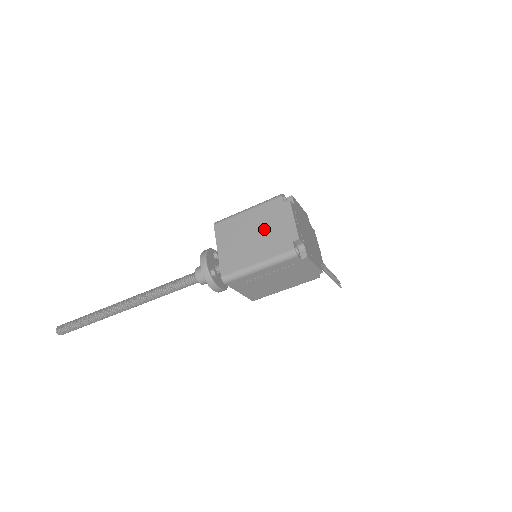
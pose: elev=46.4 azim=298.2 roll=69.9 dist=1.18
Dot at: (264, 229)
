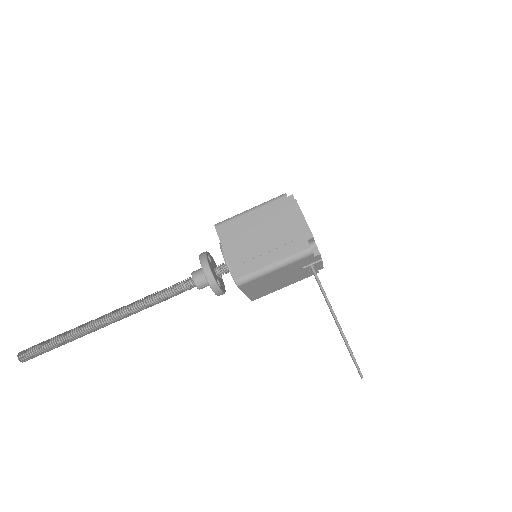
Dot at: occluded
